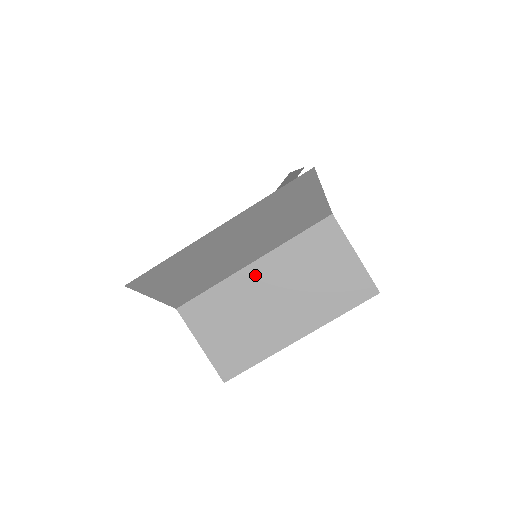
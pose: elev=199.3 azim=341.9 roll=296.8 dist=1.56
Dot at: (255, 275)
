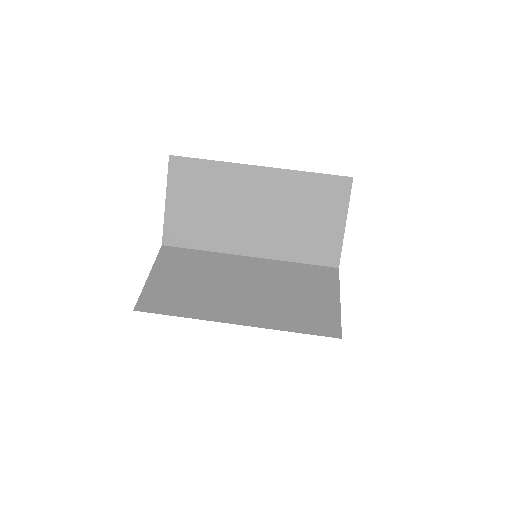
Dot at: (244, 264)
